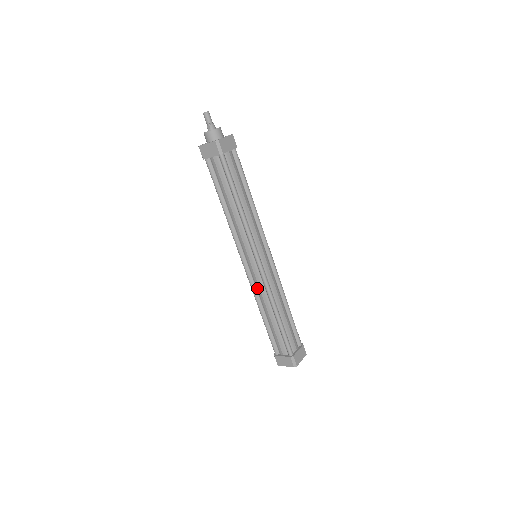
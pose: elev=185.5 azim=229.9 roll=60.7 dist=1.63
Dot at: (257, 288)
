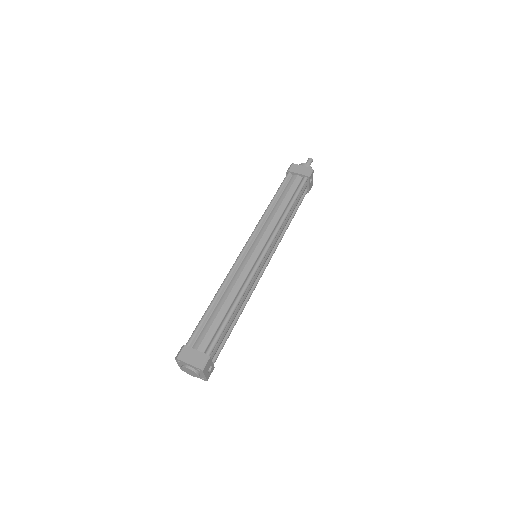
Dot at: occluded
